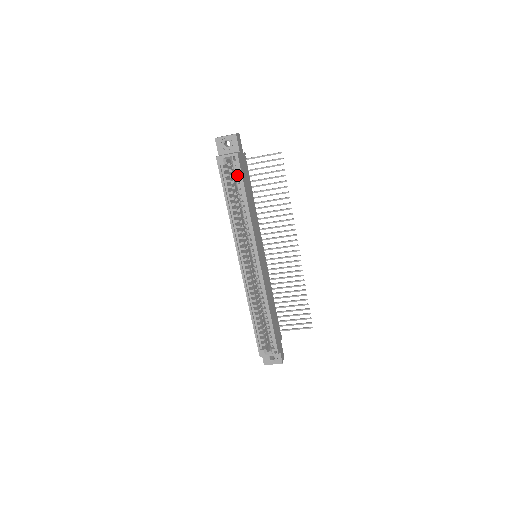
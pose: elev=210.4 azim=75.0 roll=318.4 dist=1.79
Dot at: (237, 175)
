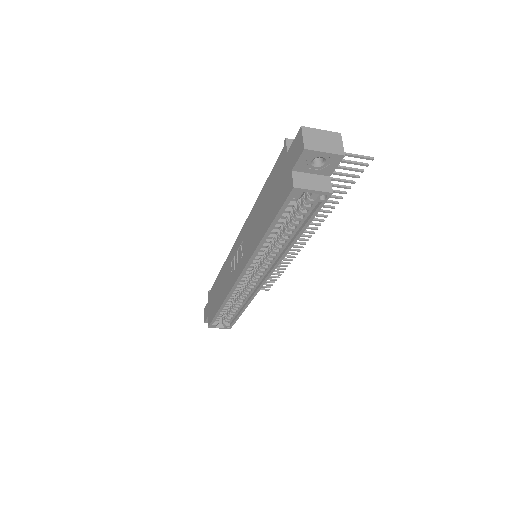
Dot at: occluded
